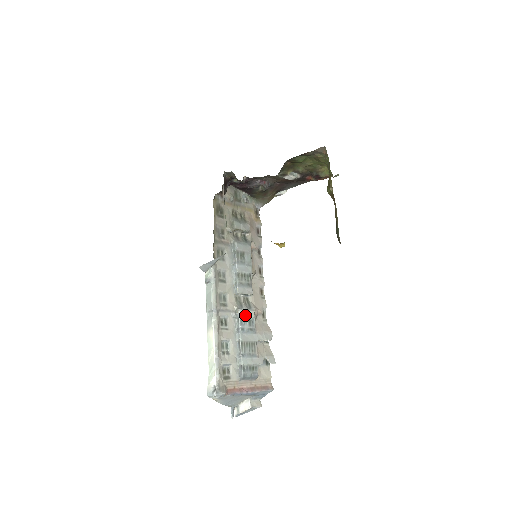
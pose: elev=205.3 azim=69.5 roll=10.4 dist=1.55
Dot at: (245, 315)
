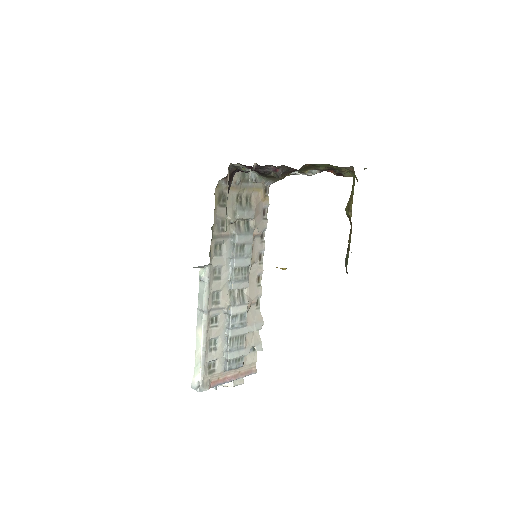
Dot at: (237, 311)
